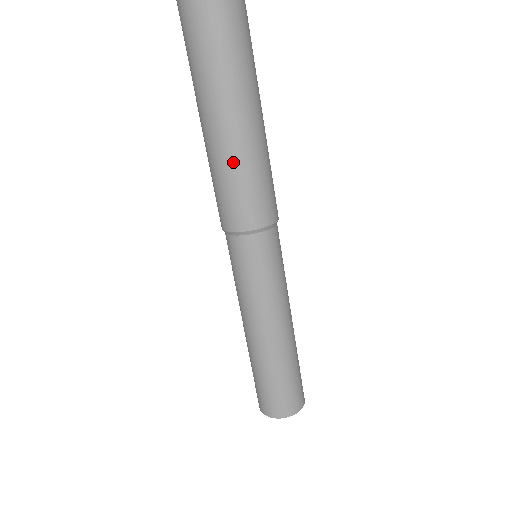
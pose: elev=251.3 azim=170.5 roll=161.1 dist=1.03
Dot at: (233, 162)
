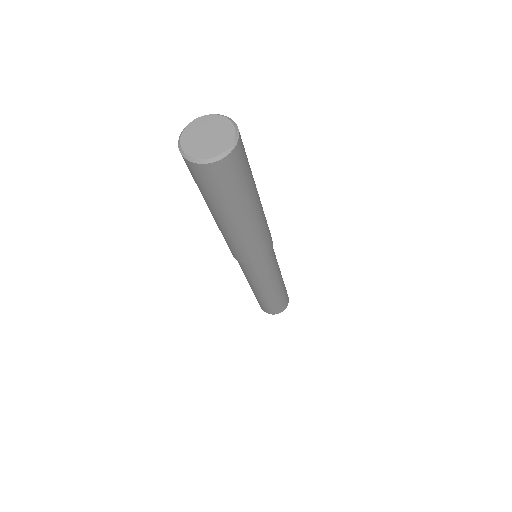
Dot at: (259, 232)
